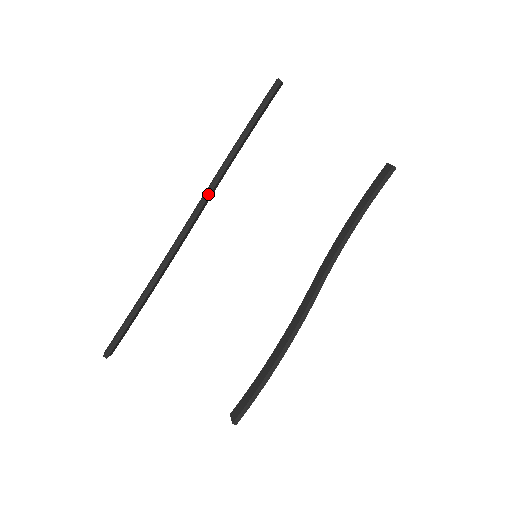
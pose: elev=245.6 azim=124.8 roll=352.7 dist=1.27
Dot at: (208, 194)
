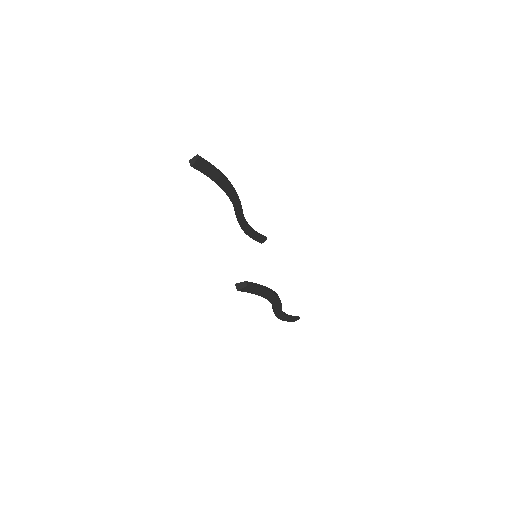
Dot at: (243, 215)
